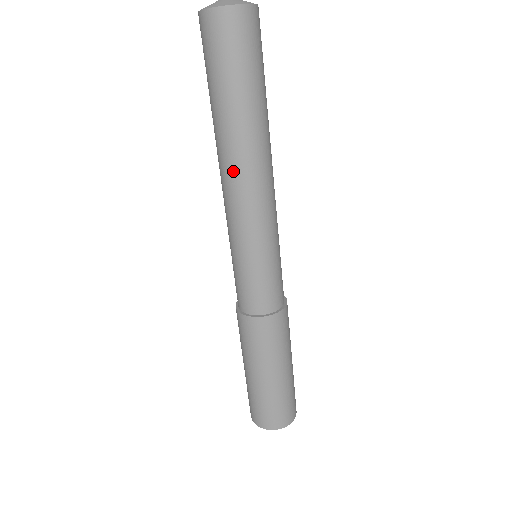
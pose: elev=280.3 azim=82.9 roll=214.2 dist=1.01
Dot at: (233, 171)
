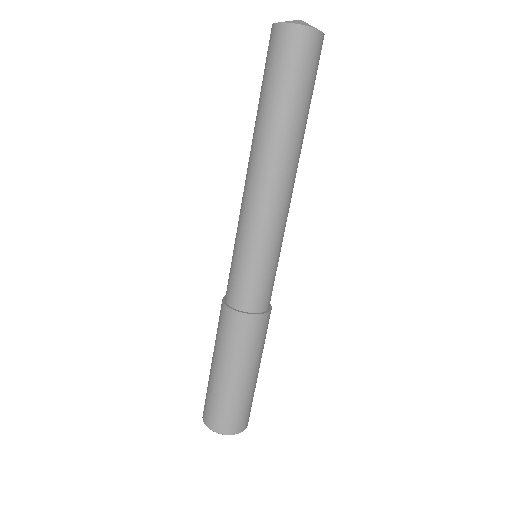
Dot at: (257, 167)
